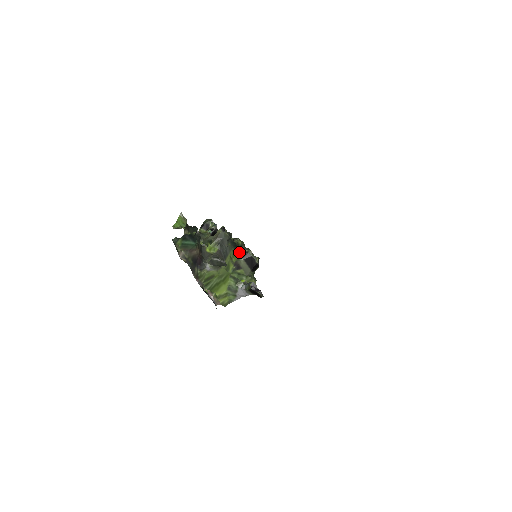
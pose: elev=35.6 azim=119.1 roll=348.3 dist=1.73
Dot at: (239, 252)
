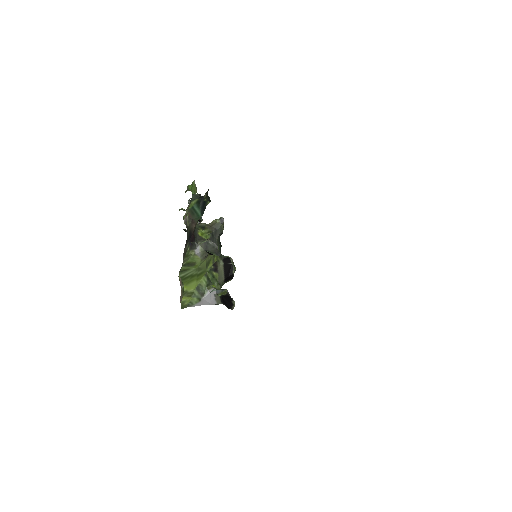
Dot at: occluded
